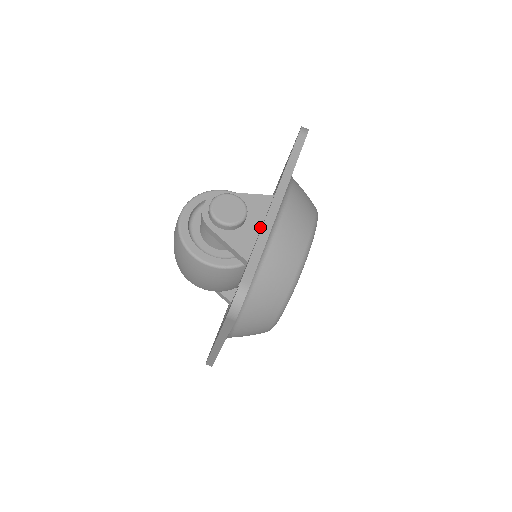
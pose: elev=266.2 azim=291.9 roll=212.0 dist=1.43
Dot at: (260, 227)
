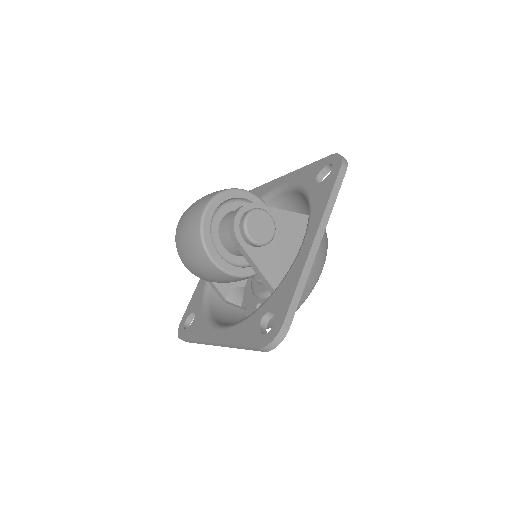
Dot at: (281, 246)
